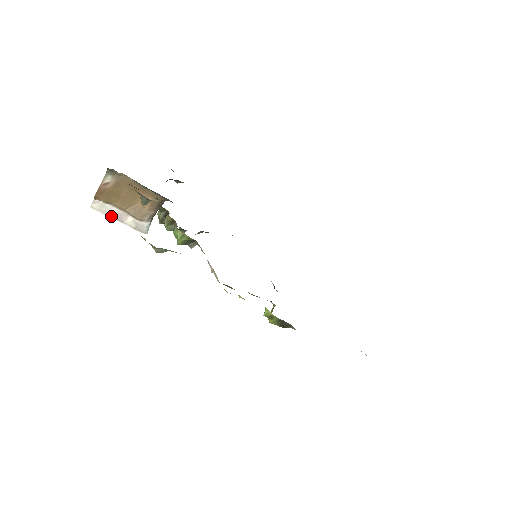
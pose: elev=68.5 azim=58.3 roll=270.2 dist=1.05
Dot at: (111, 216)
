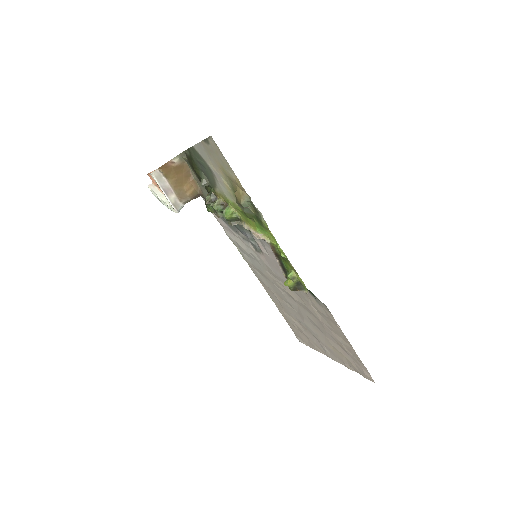
Dot at: (162, 187)
